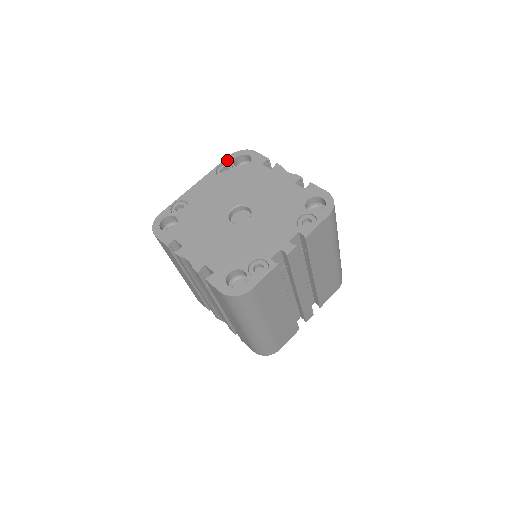
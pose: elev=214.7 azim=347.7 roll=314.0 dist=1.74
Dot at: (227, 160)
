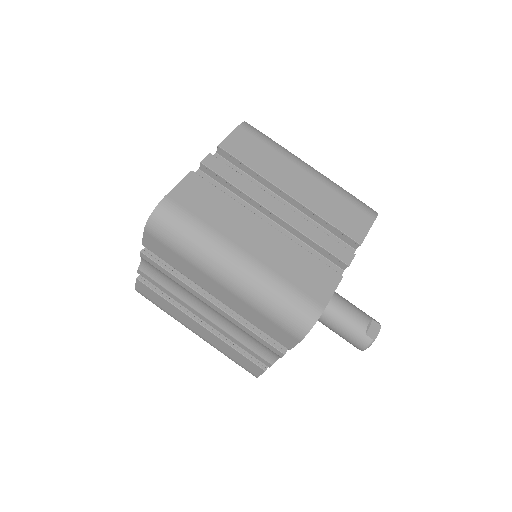
Dot at: occluded
